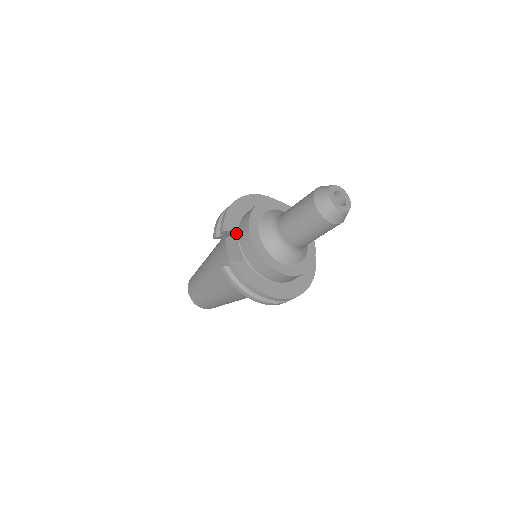
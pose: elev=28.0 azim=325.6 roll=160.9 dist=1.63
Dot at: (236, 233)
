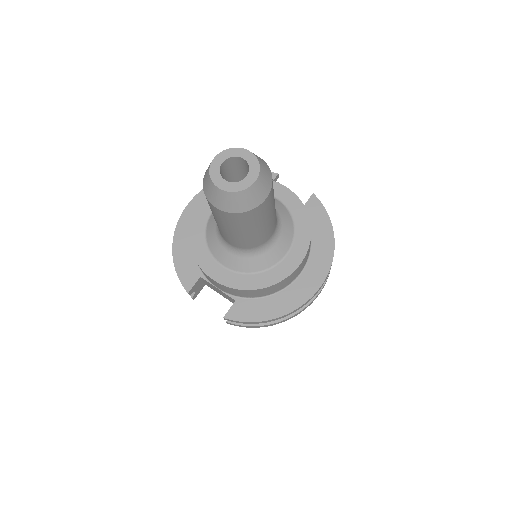
Dot at: (203, 278)
